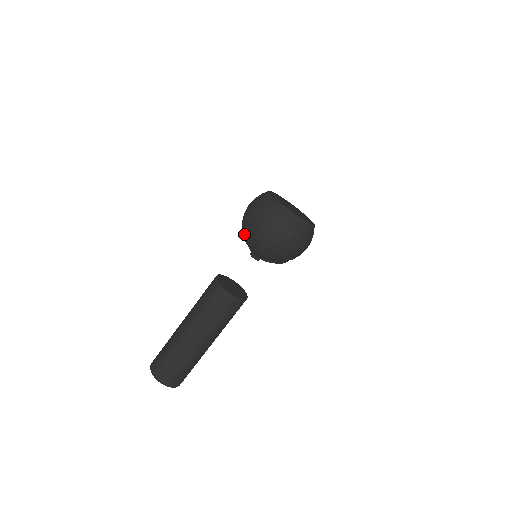
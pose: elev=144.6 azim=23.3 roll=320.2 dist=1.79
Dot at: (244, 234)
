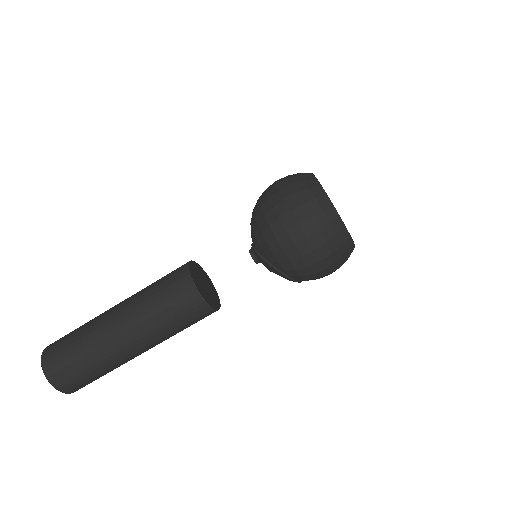
Dot at: (253, 210)
